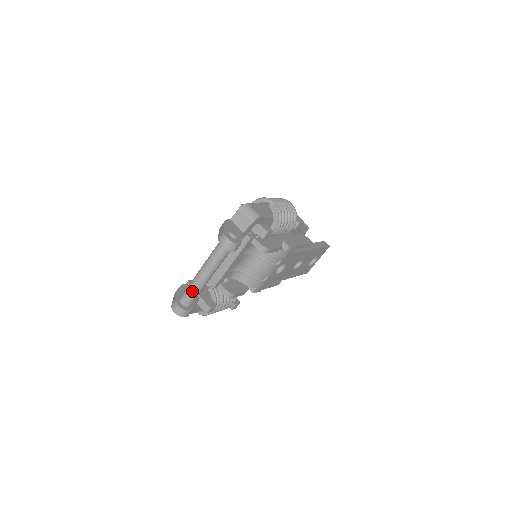
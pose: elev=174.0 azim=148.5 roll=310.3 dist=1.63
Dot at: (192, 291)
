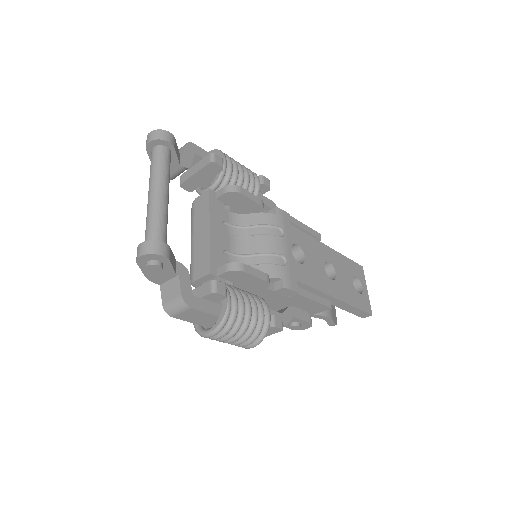
Dot at: (150, 219)
